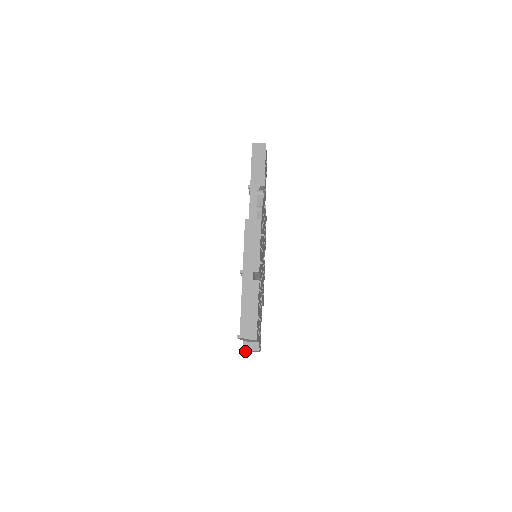
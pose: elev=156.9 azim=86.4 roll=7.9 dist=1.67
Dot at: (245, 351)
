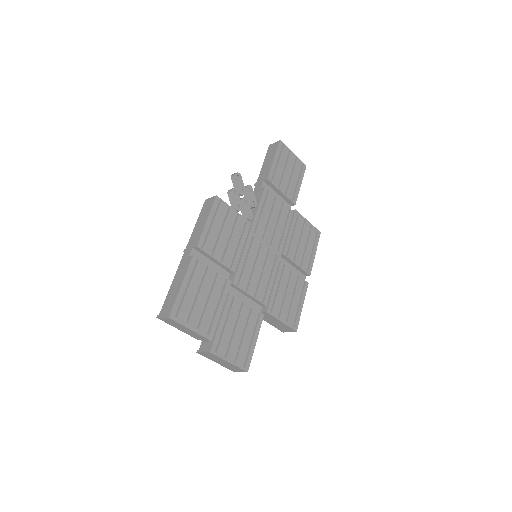
Dot at: (222, 364)
